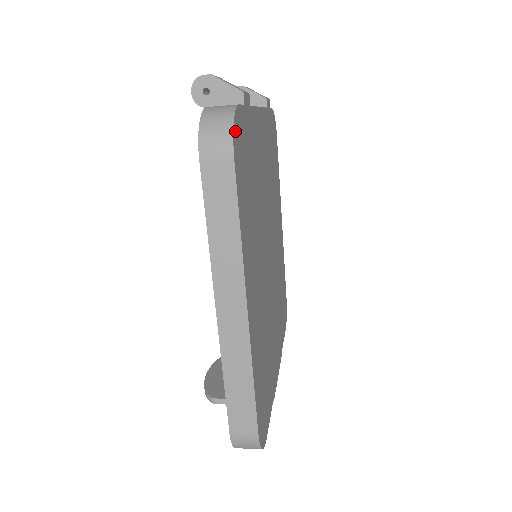
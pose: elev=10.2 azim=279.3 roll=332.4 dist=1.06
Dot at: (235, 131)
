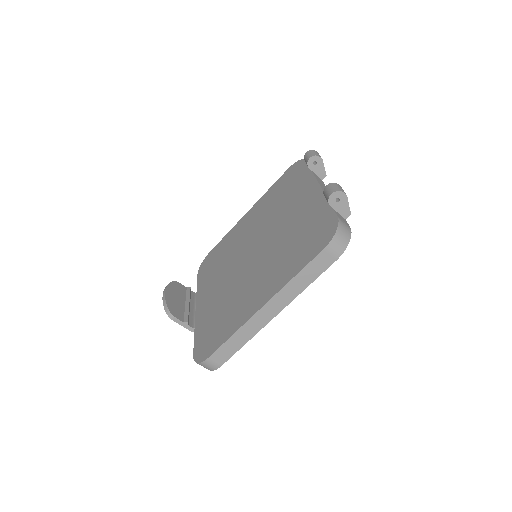
Dot at: (345, 245)
